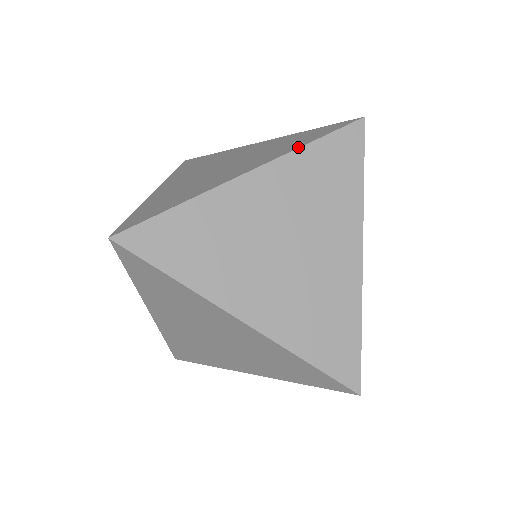
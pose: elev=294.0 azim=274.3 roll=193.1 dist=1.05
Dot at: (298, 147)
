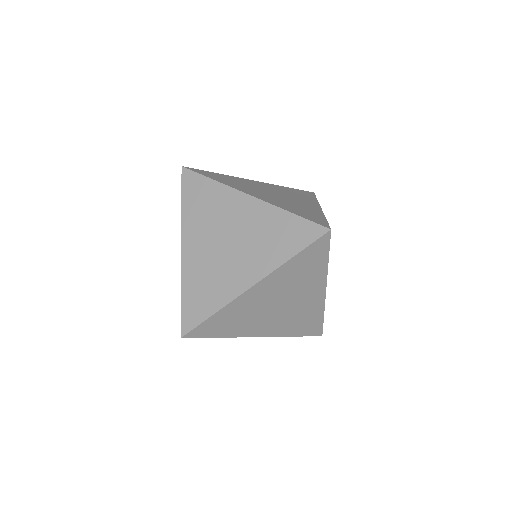
Dot at: (280, 186)
